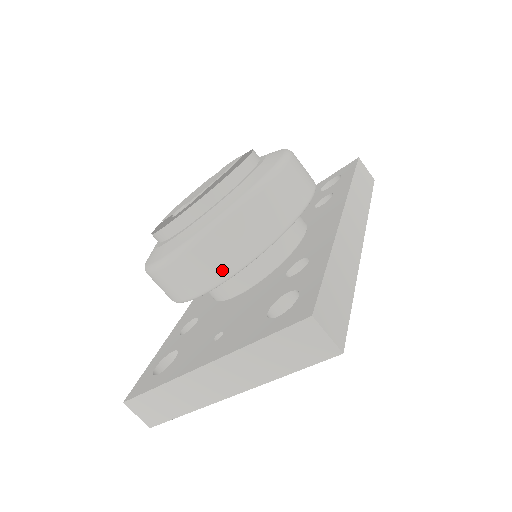
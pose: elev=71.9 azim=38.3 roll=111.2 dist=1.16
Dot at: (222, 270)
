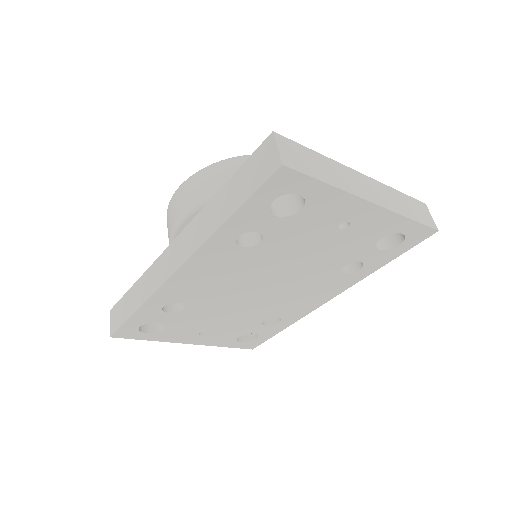
Dot at: occluded
